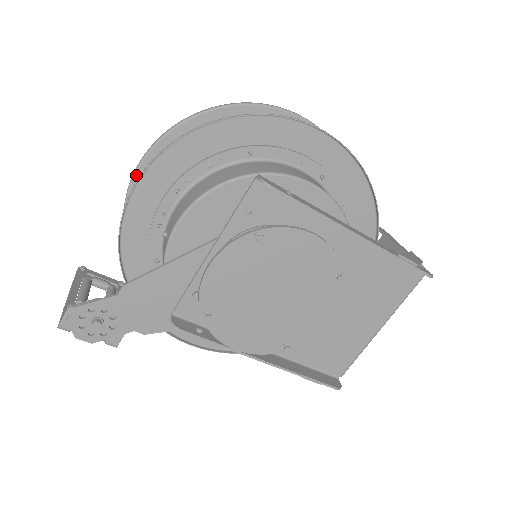
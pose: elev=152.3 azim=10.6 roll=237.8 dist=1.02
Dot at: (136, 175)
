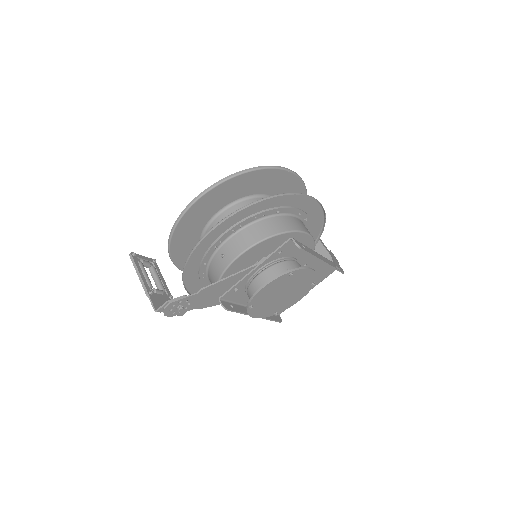
Dot at: (193, 205)
